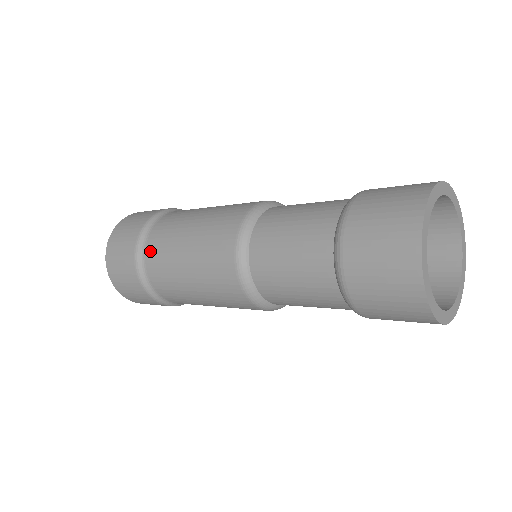
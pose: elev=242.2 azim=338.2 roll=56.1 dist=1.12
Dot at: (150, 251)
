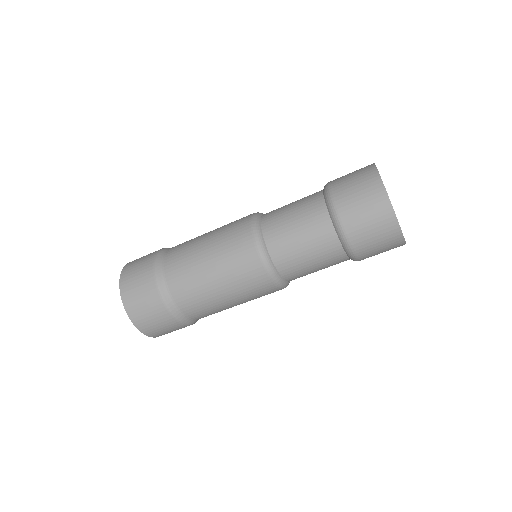
Dot at: (179, 297)
